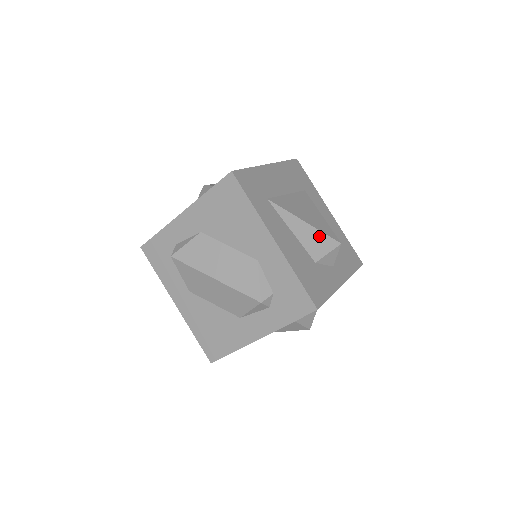
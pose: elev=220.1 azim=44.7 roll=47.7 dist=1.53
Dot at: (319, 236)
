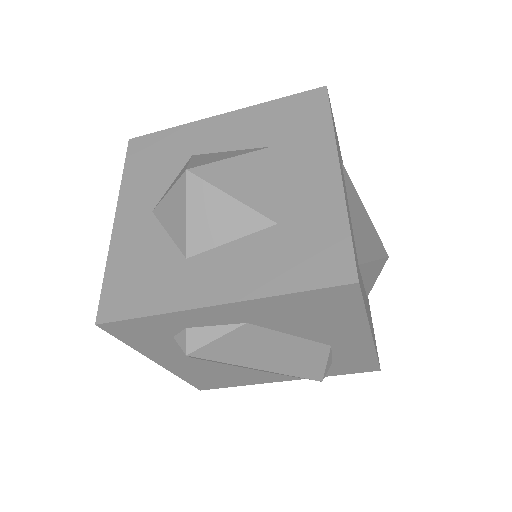
Dot at: (379, 266)
